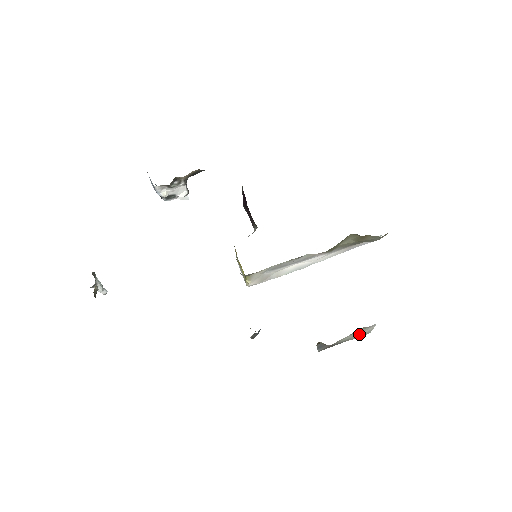
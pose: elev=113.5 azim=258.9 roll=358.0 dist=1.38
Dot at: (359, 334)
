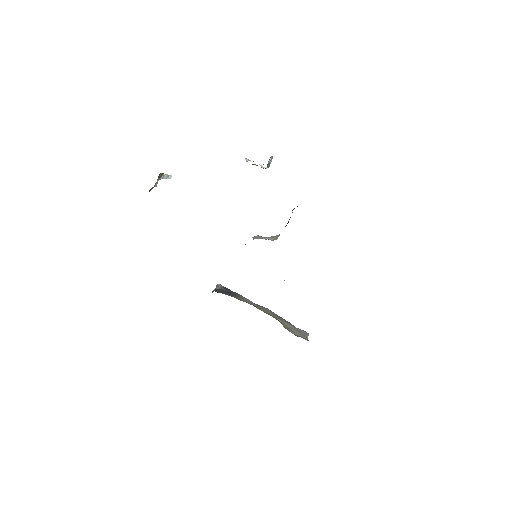
Dot at: occluded
